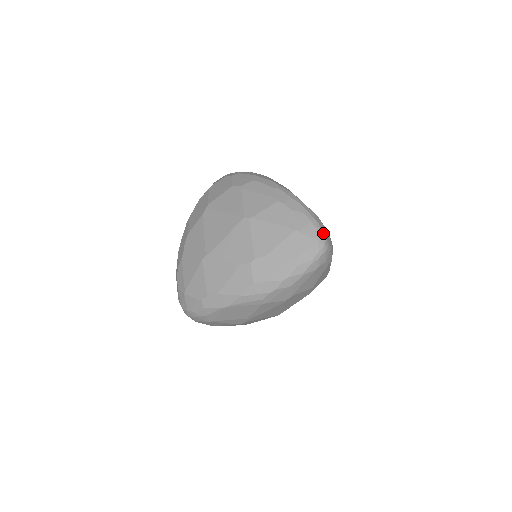
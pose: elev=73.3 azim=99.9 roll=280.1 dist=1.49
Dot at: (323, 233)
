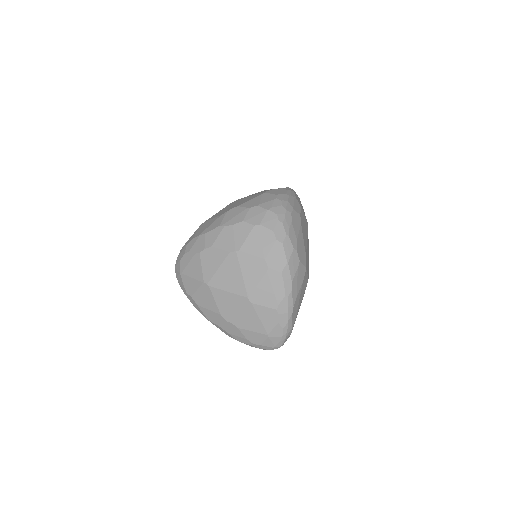
Dot at: (283, 344)
